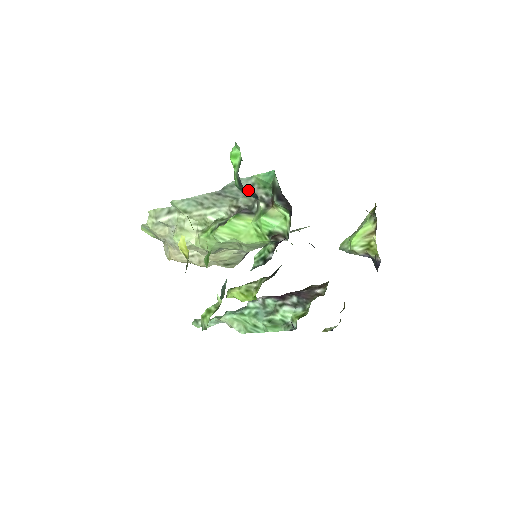
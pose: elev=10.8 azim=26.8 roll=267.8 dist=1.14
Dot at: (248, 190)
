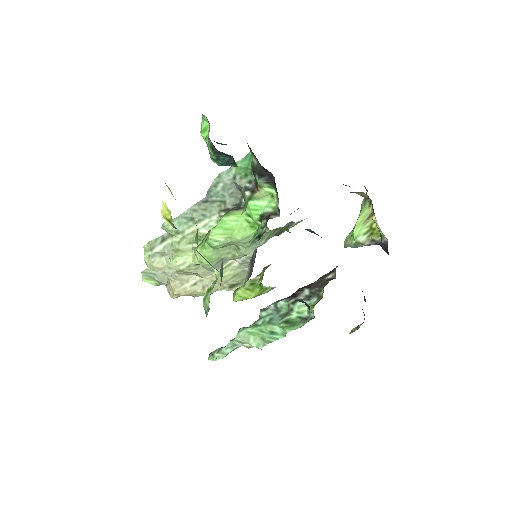
Dot at: (232, 186)
